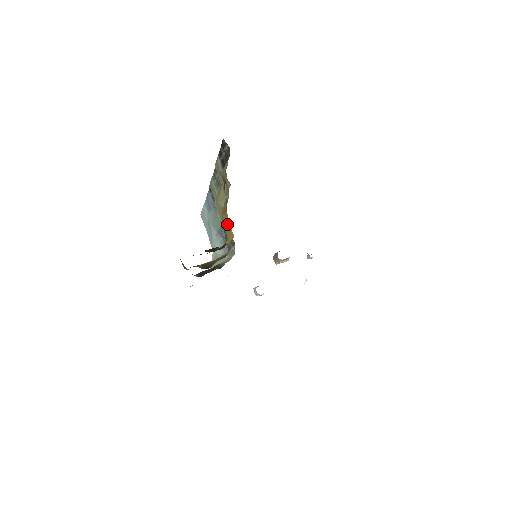
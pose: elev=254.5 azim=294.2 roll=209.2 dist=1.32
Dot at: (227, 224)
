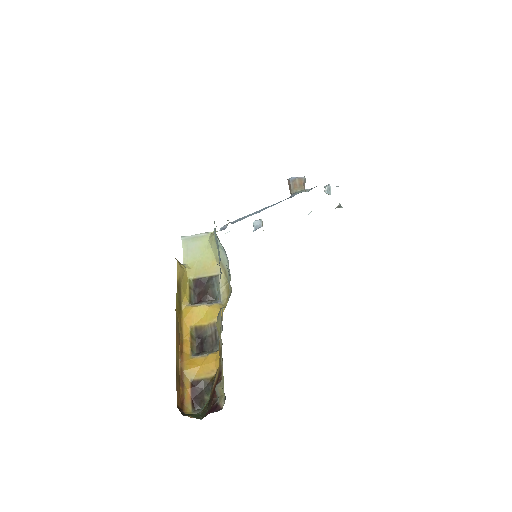
Dot at: (219, 351)
